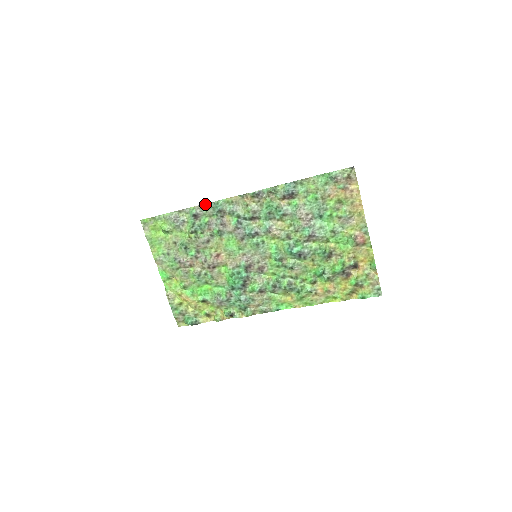
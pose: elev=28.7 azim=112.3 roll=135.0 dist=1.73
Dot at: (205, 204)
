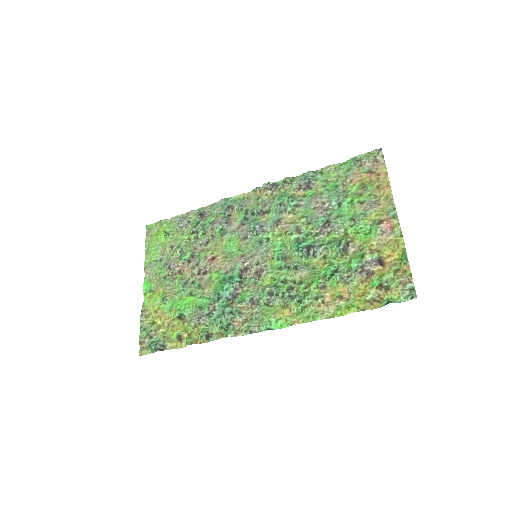
Dot at: (215, 203)
